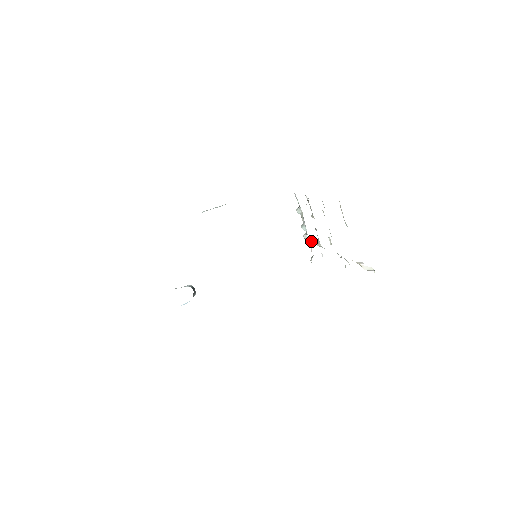
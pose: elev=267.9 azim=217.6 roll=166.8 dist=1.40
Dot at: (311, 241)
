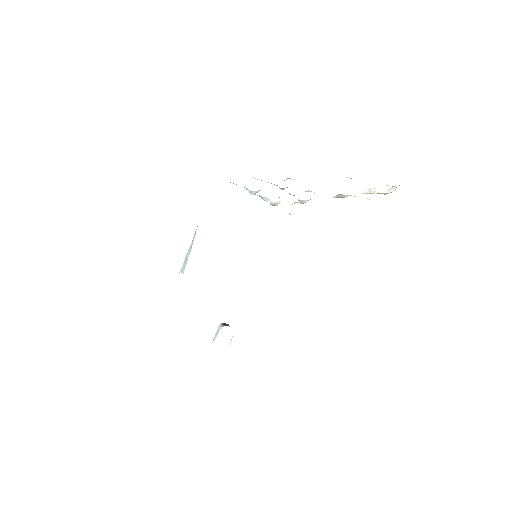
Dot at: (279, 202)
